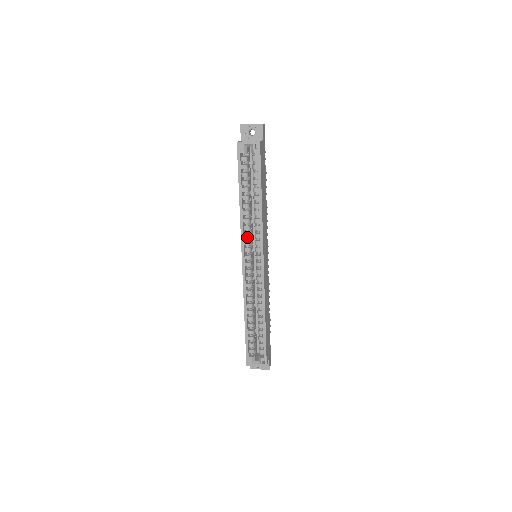
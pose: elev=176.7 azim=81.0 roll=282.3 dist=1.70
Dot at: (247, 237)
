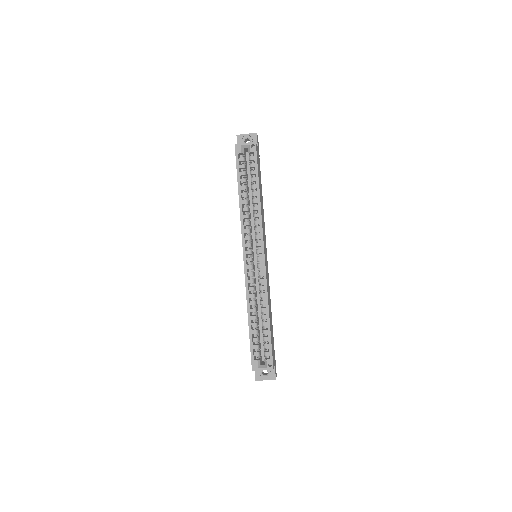
Dot at: (247, 232)
